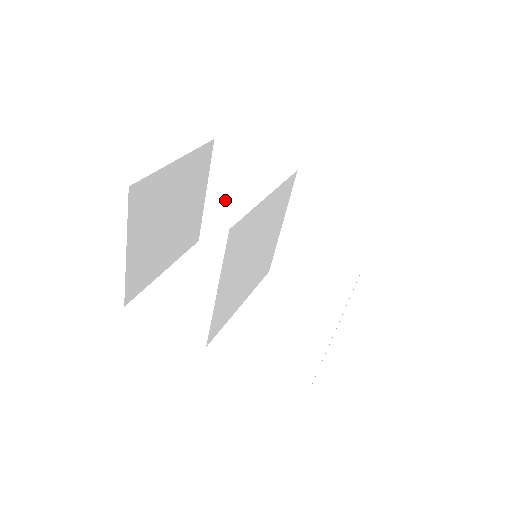
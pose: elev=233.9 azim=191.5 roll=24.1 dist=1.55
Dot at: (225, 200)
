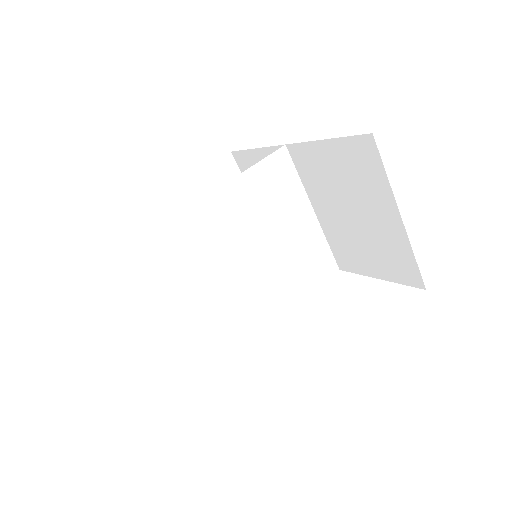
Dot at: occluded
